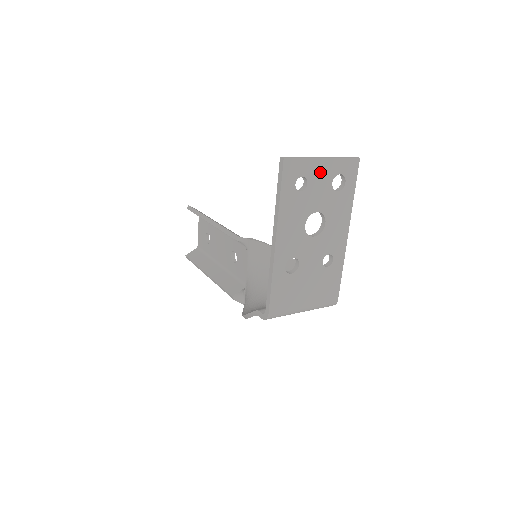
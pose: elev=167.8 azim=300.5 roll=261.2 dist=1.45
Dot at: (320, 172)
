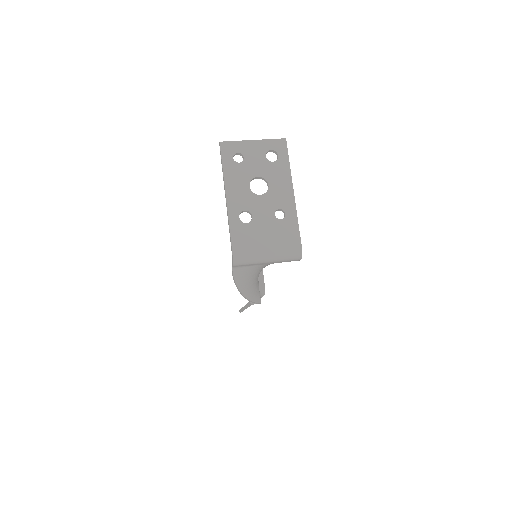
Dot at: (253, 149)
